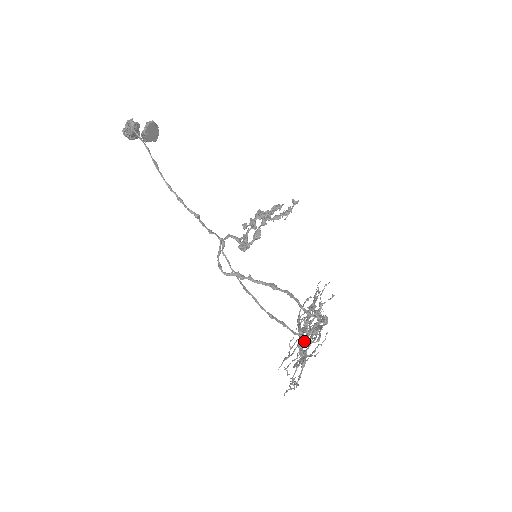
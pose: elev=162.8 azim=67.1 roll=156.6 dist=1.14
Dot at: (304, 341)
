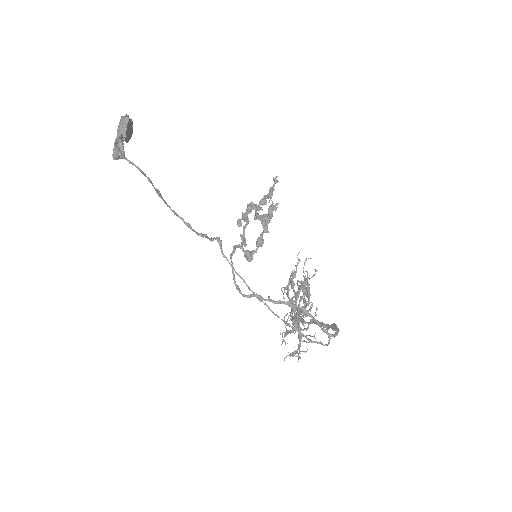
Dot at: (303, 325)
